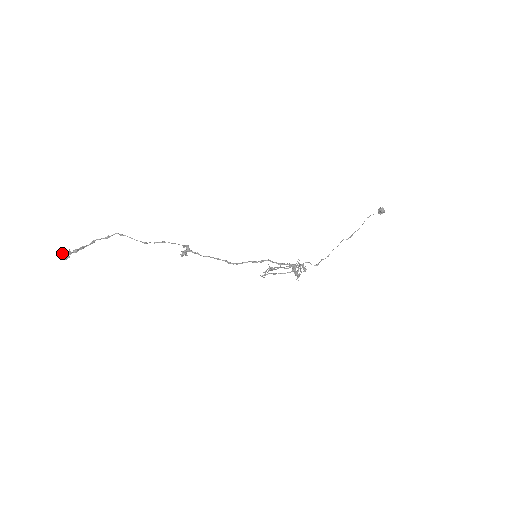
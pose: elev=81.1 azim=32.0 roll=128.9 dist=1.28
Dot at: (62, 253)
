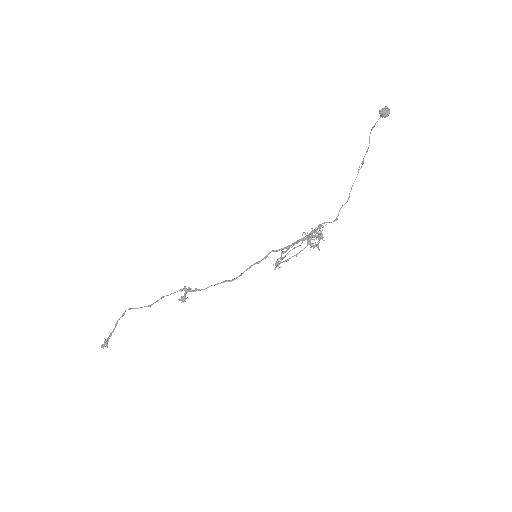
Dot at: (101, 346)
